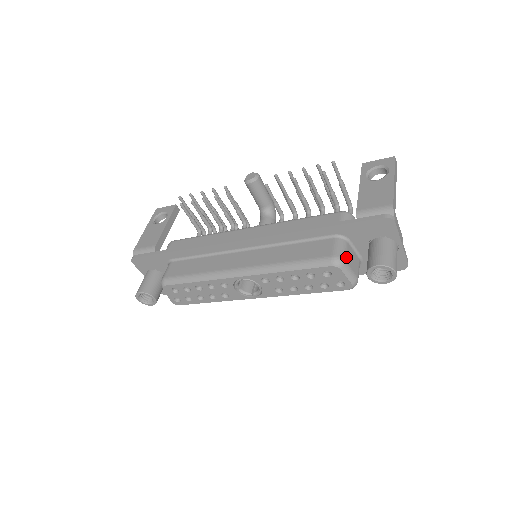
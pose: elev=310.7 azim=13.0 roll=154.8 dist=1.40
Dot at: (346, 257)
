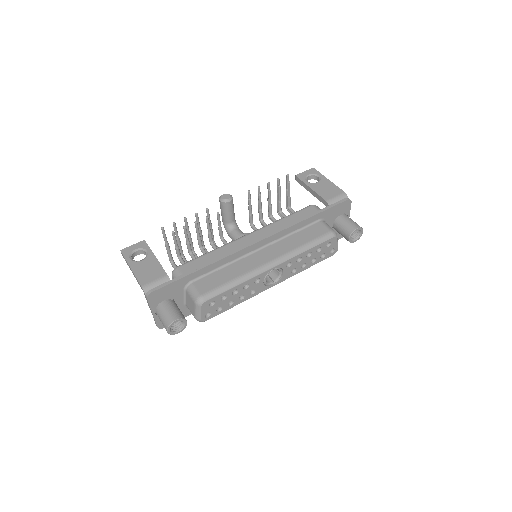
Dot at: occluded
